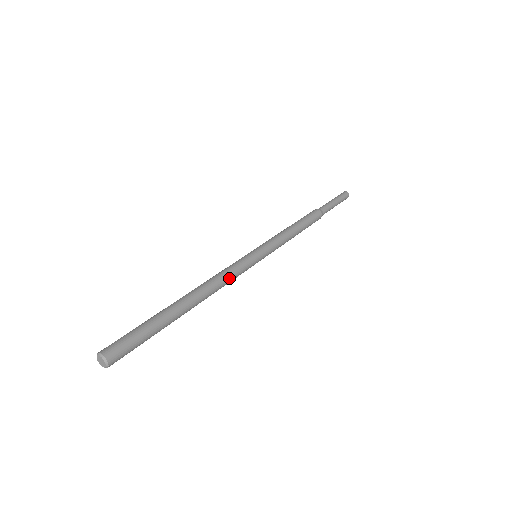
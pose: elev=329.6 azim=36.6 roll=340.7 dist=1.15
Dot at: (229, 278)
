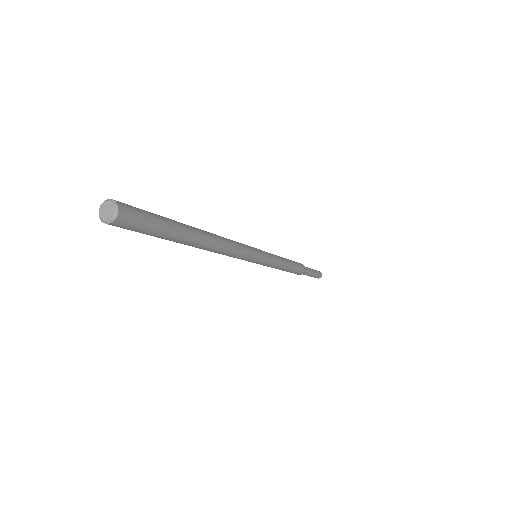
Dot at: (237, 246)
